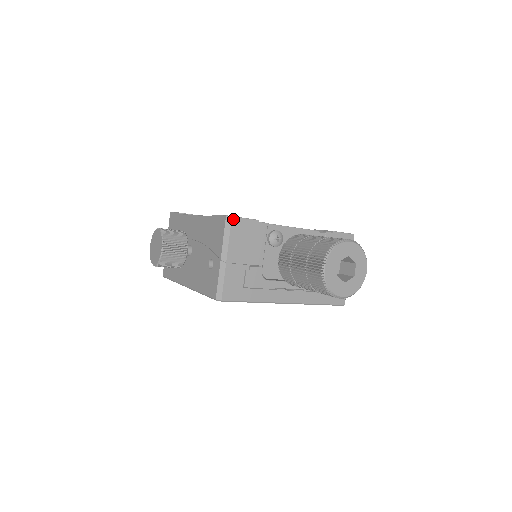
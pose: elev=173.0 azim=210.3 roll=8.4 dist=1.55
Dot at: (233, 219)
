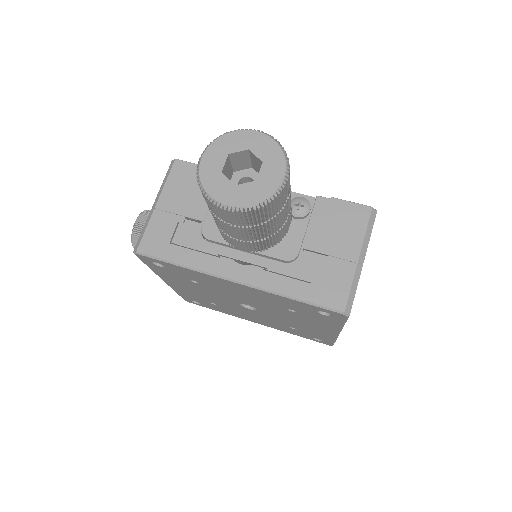
Dot at: (176, 162)
